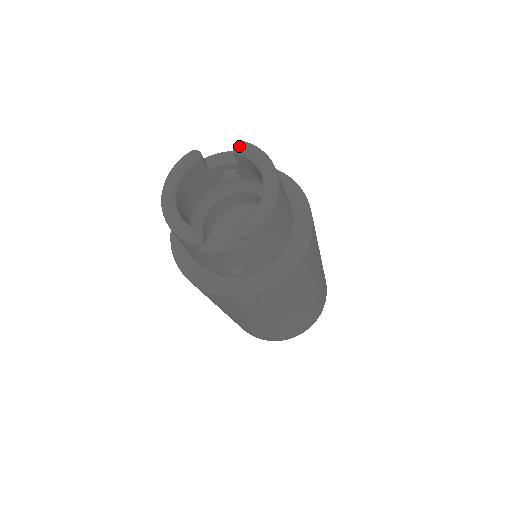
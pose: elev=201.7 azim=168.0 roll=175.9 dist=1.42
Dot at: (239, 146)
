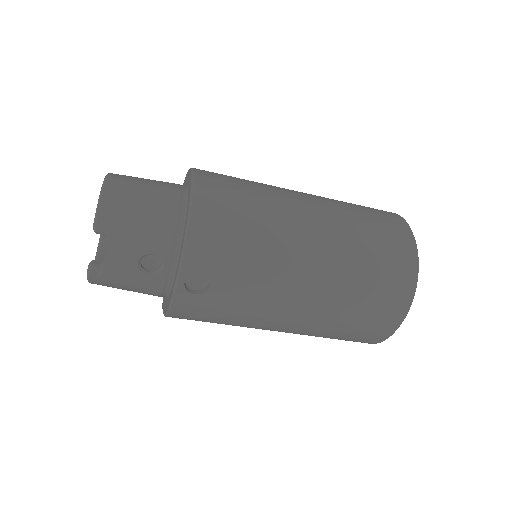
Dot at: occluded
